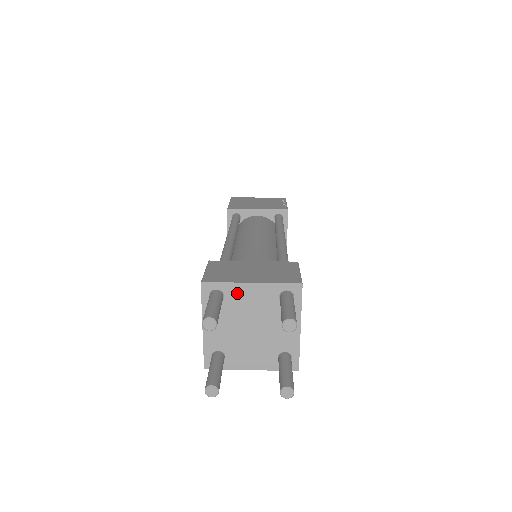
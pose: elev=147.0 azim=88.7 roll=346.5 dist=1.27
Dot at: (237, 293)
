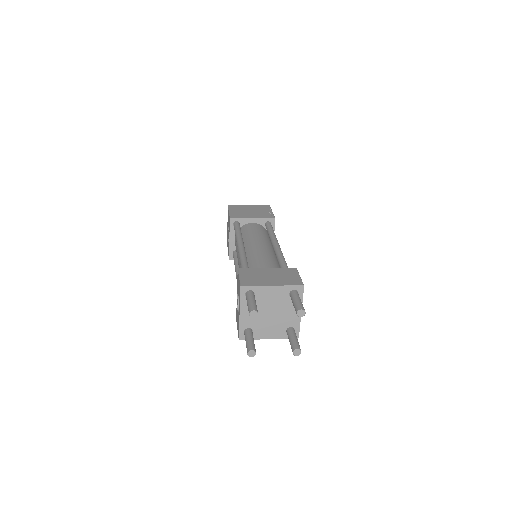
Dot at: (263, 292)
